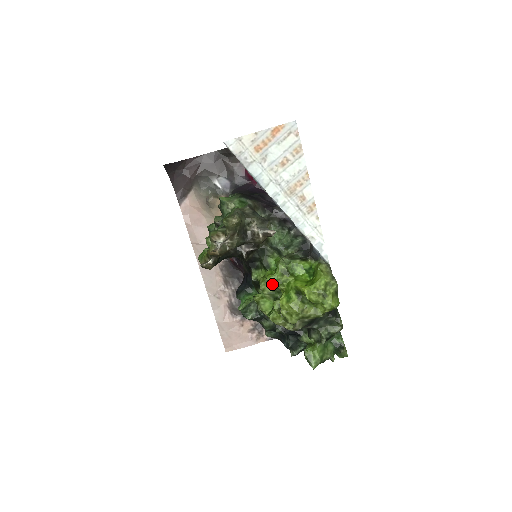
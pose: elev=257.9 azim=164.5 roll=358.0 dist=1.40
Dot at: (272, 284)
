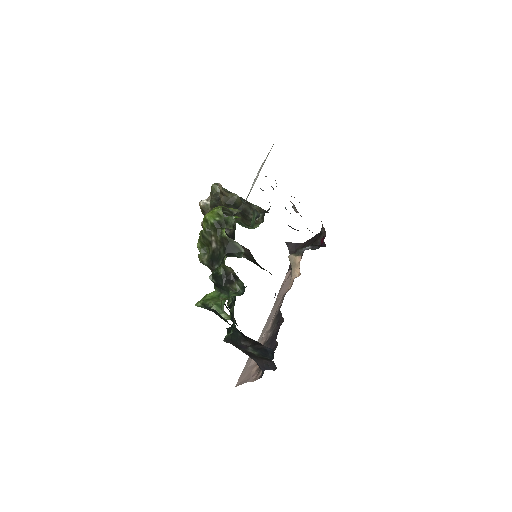
Dot at: occluded
